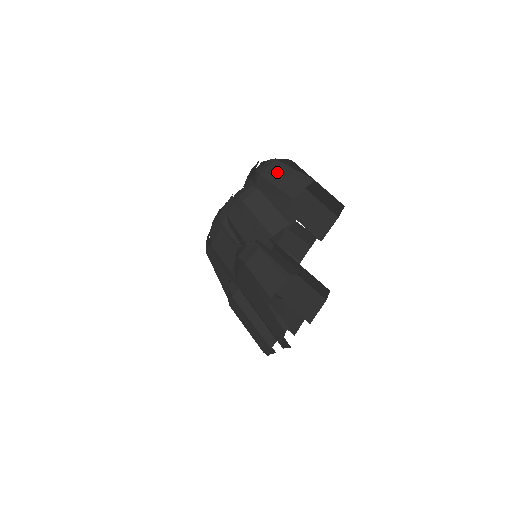
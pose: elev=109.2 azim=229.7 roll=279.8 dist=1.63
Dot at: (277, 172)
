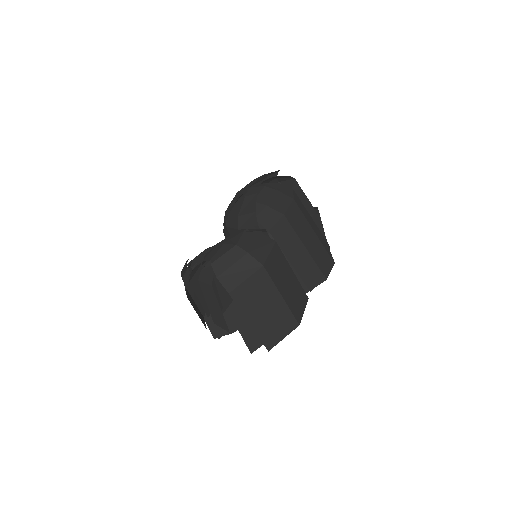
Dot at: (209, 295)
